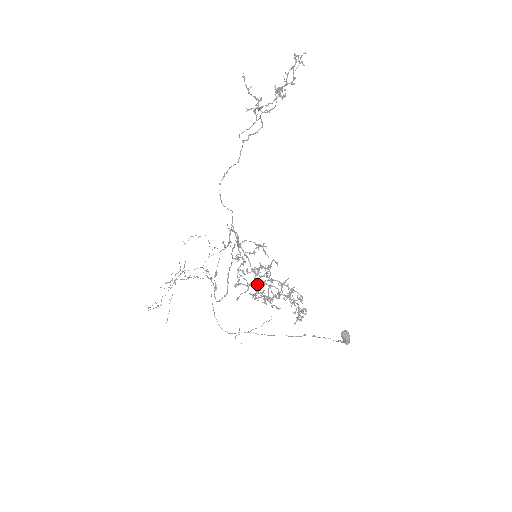
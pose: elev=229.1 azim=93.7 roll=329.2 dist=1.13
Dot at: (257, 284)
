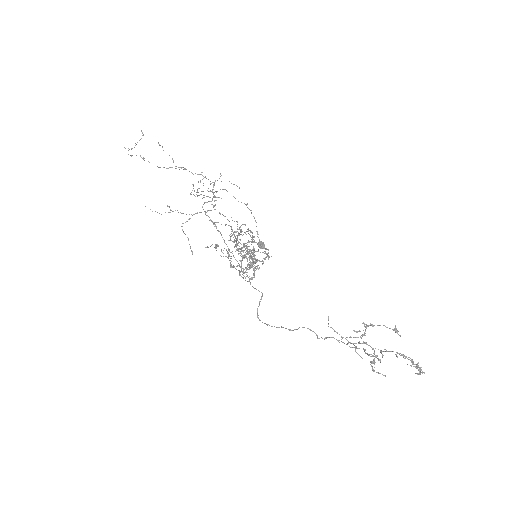
Dot at: (236, 266)
